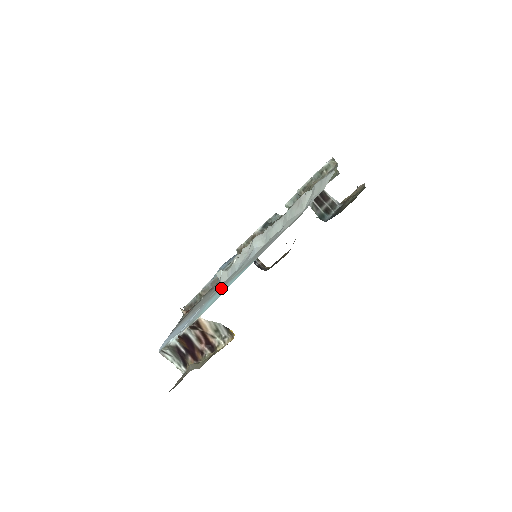
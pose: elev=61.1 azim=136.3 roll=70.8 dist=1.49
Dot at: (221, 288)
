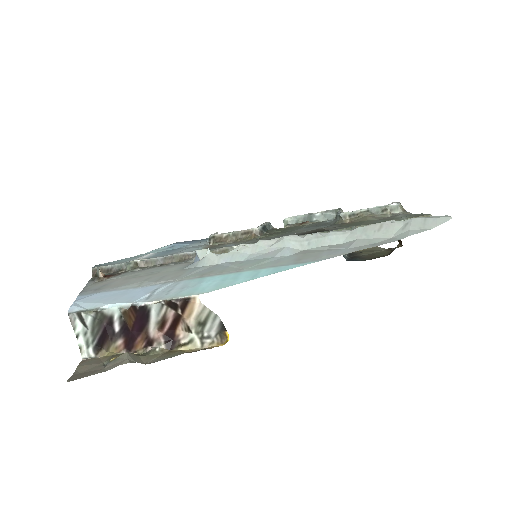
Dot at: (226, 272)
